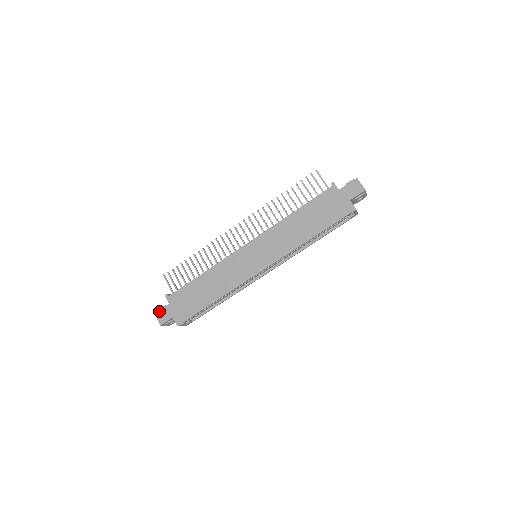
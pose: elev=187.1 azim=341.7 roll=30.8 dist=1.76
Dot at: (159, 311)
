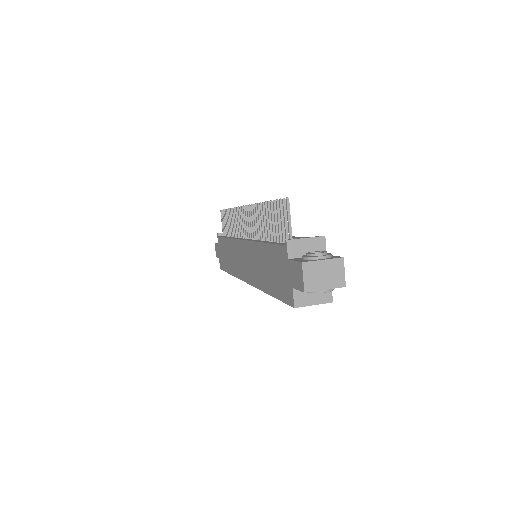
Dot at: (216, 244)
